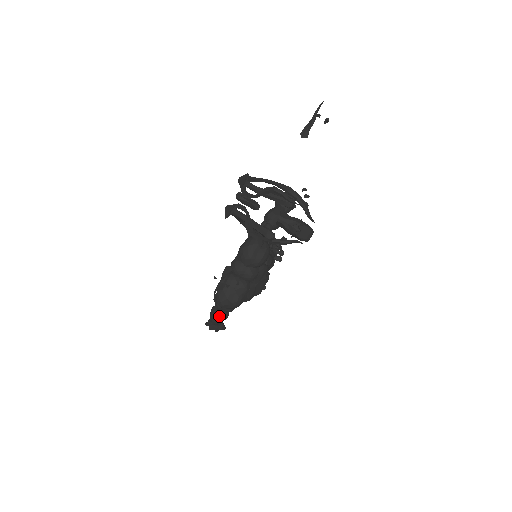
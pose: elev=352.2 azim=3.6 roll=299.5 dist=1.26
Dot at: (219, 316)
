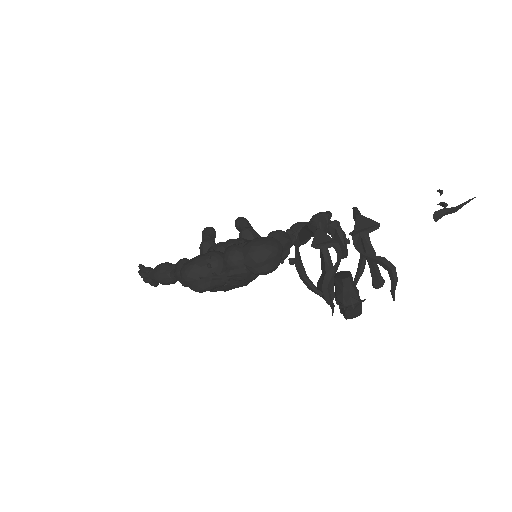
Dot at: (167, 279)
